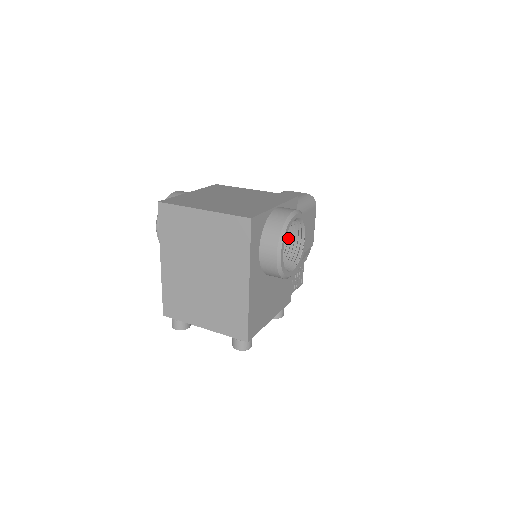
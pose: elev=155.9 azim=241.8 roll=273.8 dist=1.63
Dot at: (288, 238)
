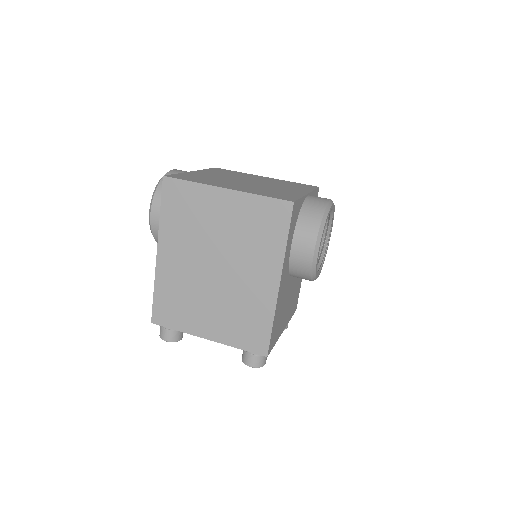
Dot at: occluded
